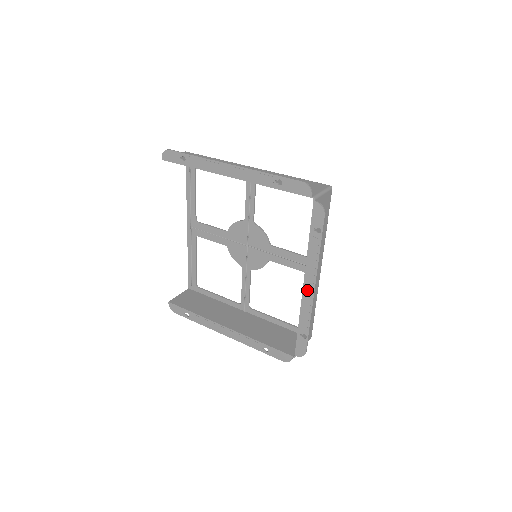
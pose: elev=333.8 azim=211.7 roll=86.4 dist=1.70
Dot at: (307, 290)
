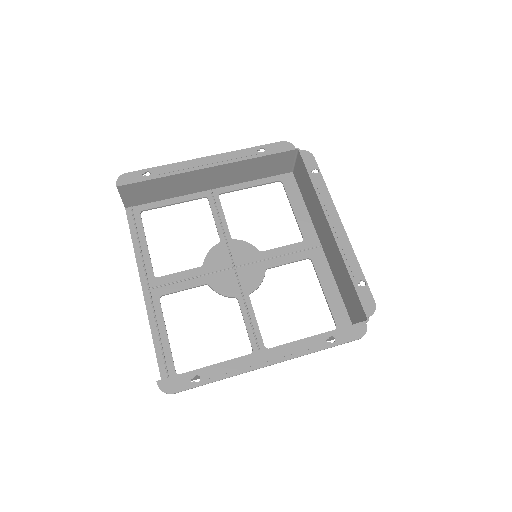
Dot at: (336, 229)
